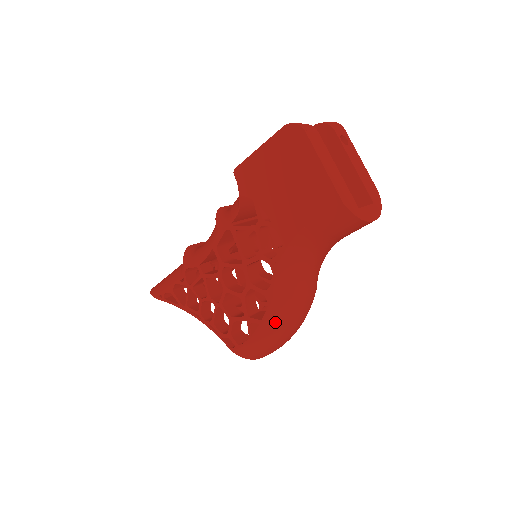
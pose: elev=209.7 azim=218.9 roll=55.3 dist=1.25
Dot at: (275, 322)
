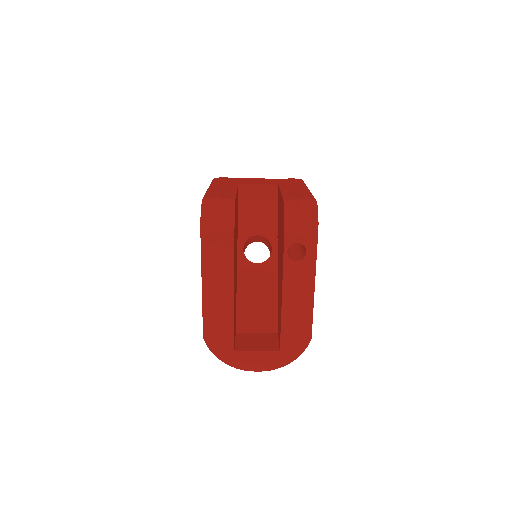
Dot at: occluded
